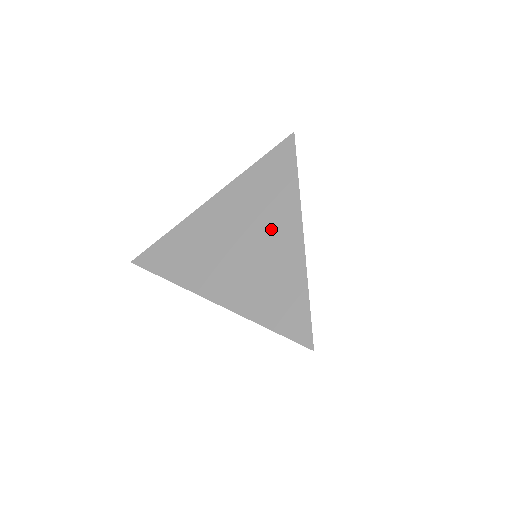
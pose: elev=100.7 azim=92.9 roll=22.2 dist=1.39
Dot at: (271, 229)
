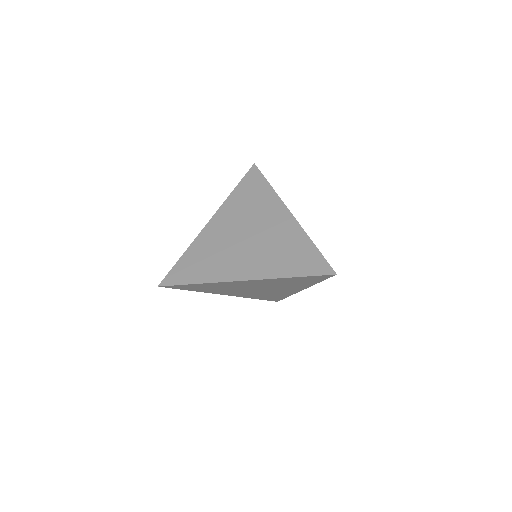
Dot at: (266, 220)
